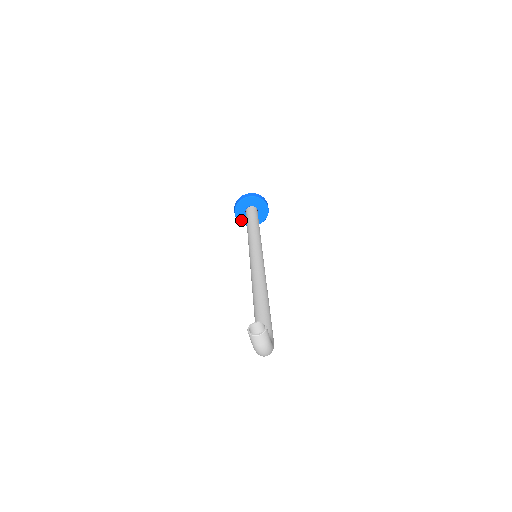
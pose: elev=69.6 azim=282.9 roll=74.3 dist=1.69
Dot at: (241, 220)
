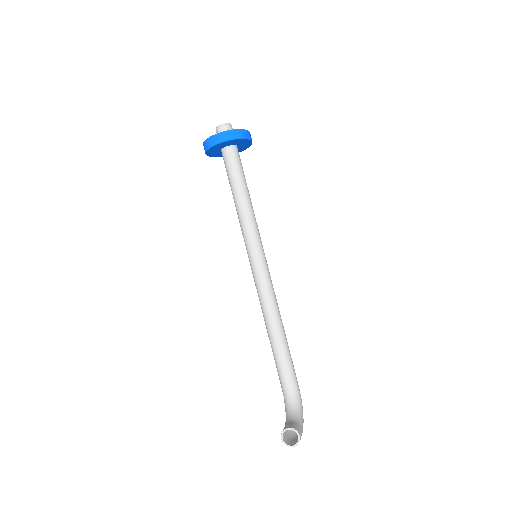
Dot at: (216, 156)
